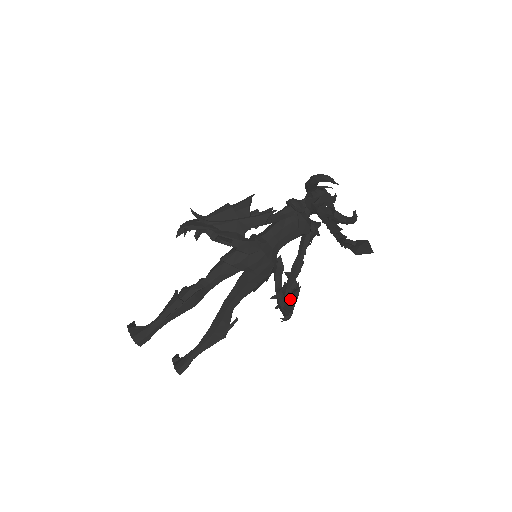
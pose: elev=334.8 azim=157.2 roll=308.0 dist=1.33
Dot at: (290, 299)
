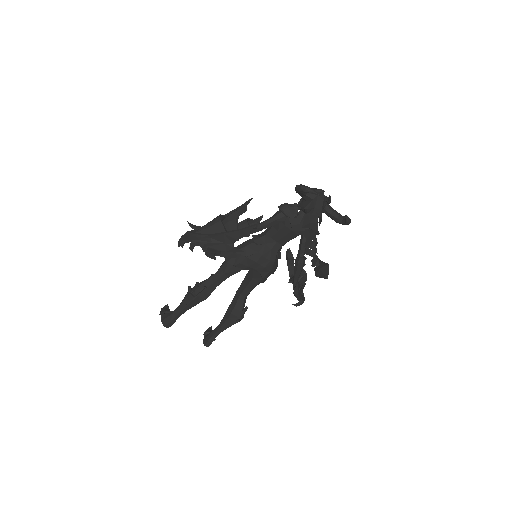
Dot at: (293, 292)
